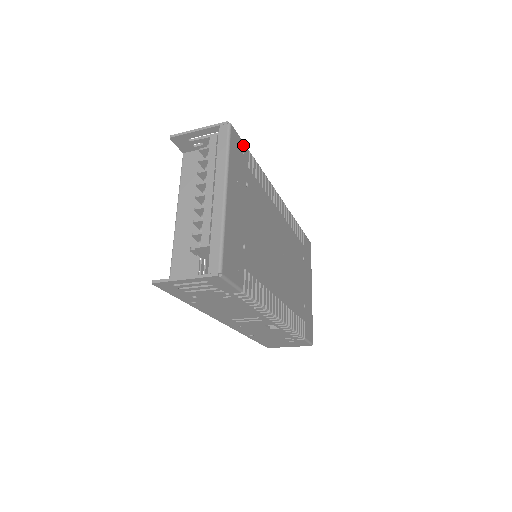
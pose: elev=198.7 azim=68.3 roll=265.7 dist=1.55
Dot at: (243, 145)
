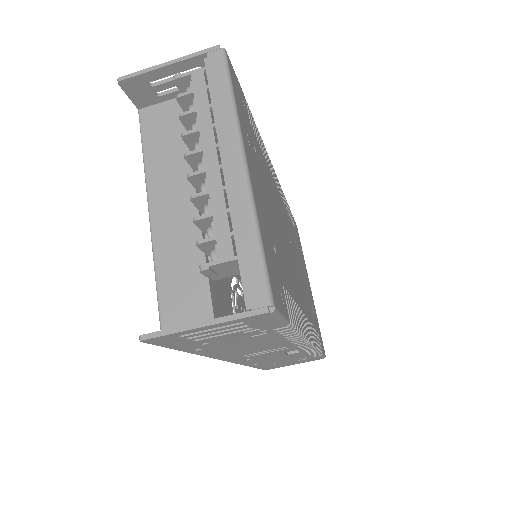
Dot at: (240, 87)
